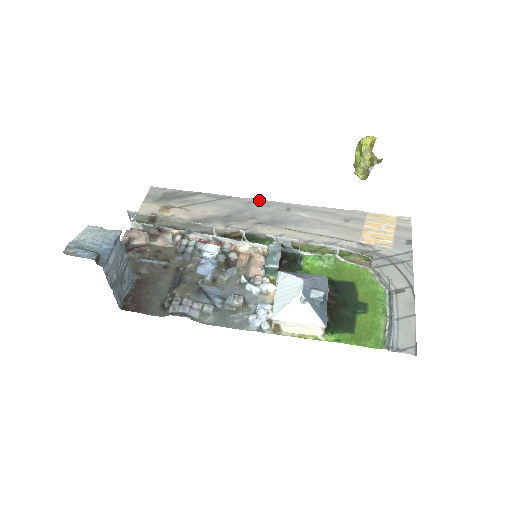
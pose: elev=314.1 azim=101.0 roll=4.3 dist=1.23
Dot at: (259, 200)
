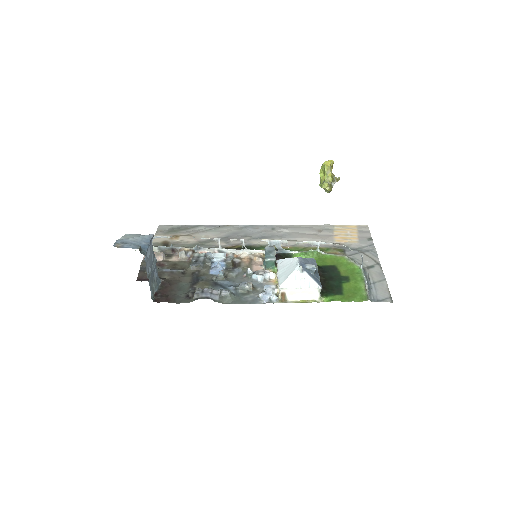
Dot at: (249, 225)
